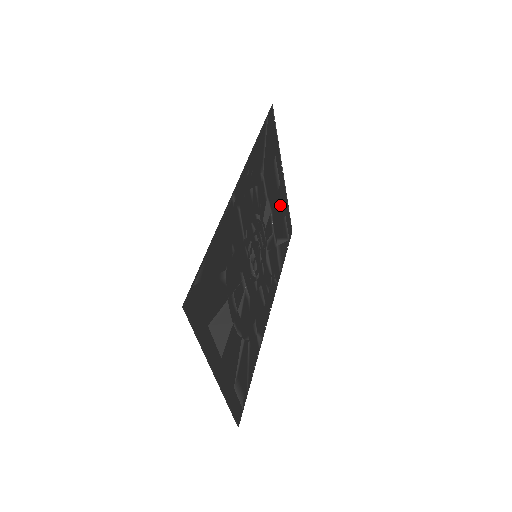
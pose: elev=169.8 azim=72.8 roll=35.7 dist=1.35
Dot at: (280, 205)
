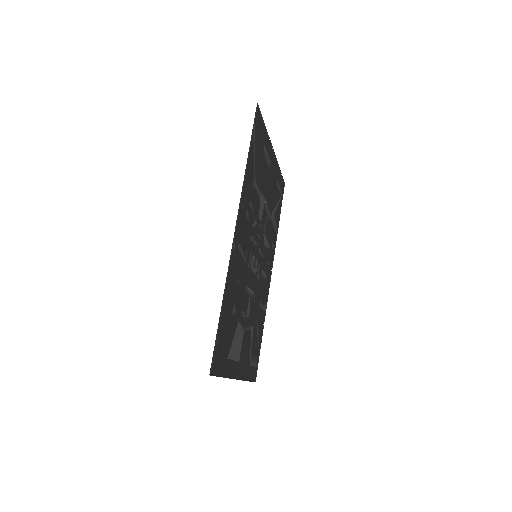
Dot at: (272, 180)
